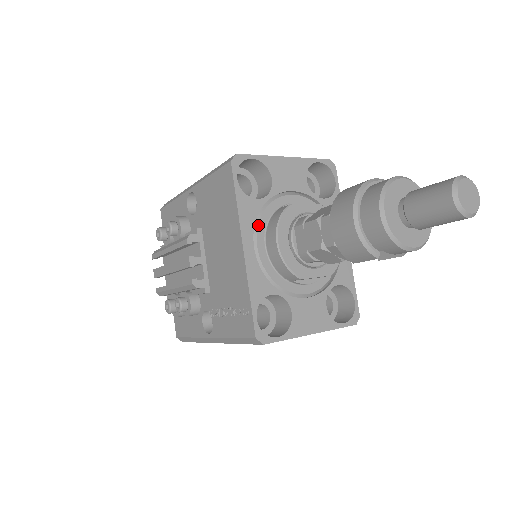
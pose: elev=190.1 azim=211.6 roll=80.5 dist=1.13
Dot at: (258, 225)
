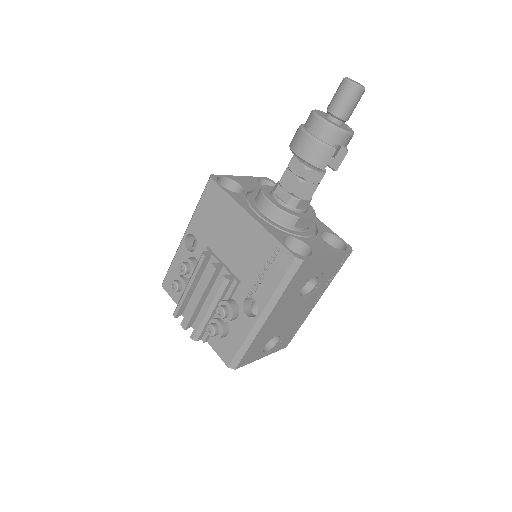
Dot at: (250, 204)
